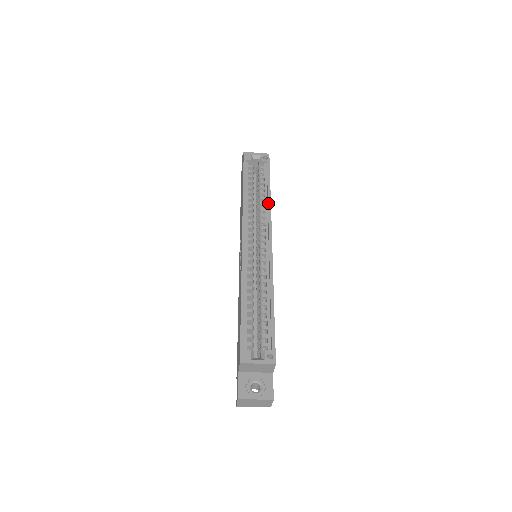
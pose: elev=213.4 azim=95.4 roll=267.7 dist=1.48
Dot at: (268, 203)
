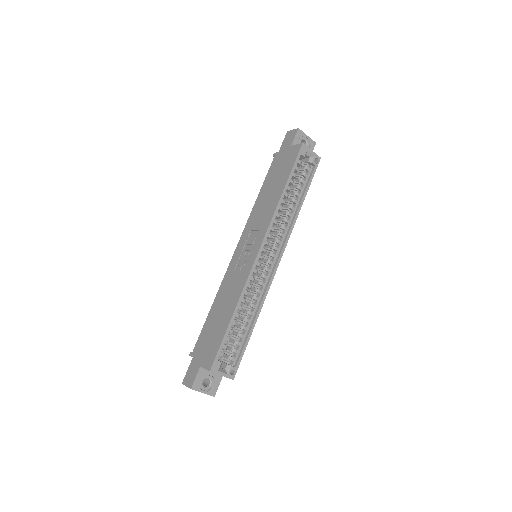
Dot at: (295, 218)
